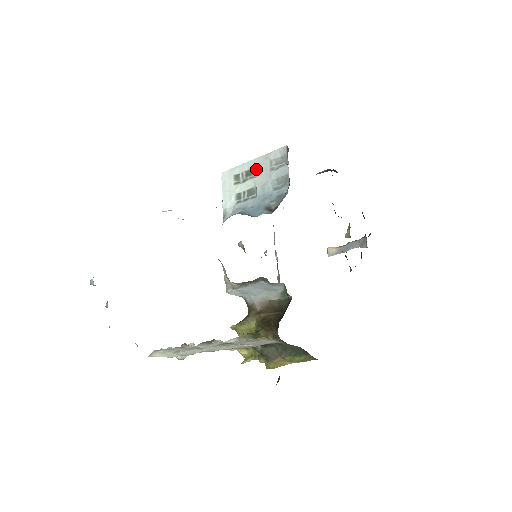
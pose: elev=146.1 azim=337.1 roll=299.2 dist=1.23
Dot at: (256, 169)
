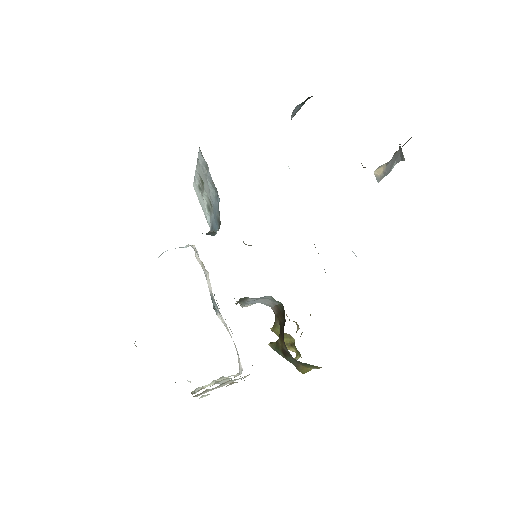
Dot at: (201, 177)
